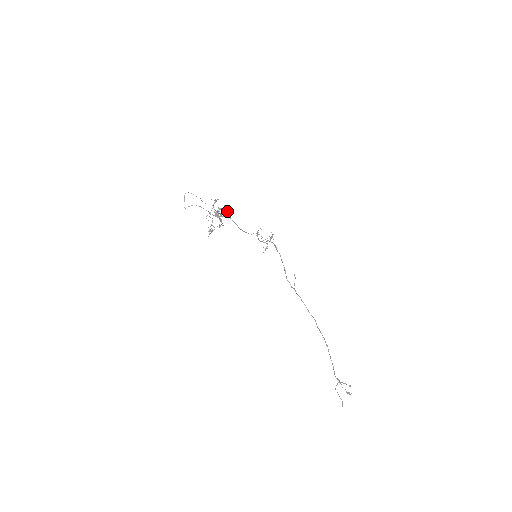
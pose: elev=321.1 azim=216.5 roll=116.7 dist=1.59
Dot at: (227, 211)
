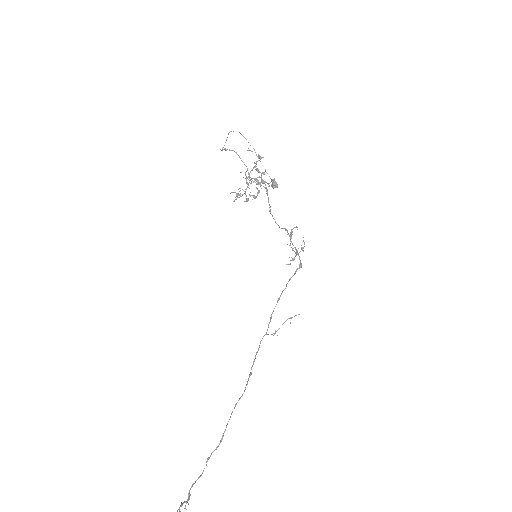
Dot at: occluded
